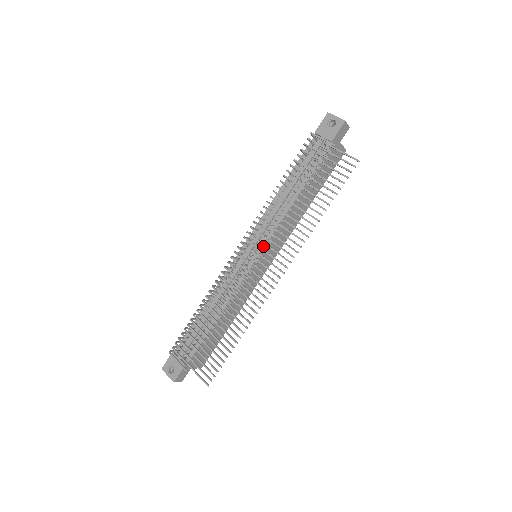
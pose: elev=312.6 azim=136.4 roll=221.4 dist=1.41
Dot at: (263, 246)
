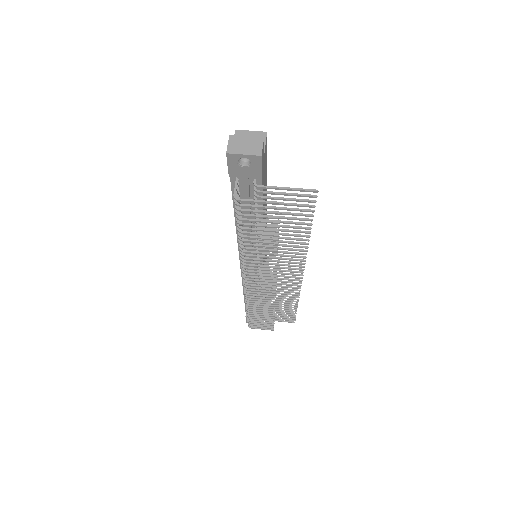
Dot at: occluded
